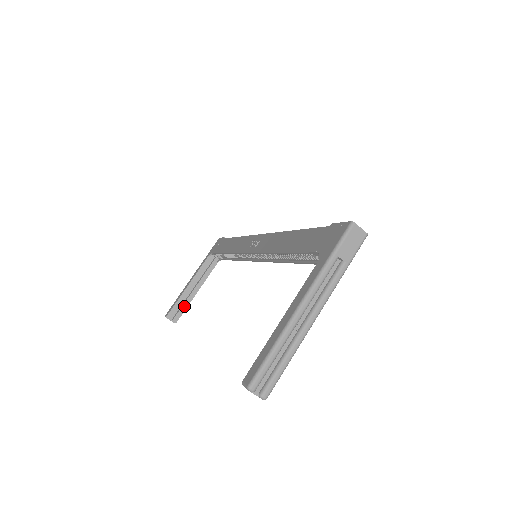
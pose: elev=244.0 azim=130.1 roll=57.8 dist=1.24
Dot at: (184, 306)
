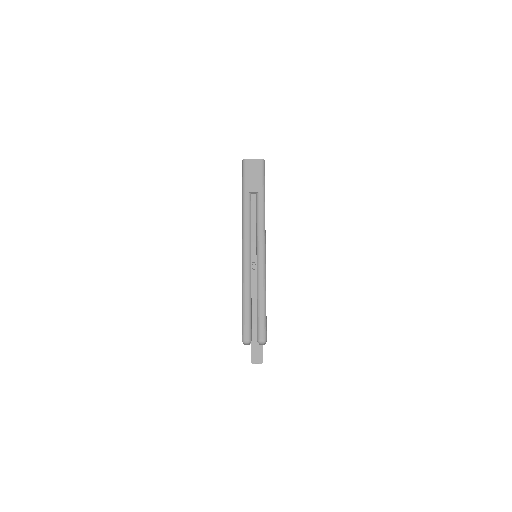
Dot at: occluded
